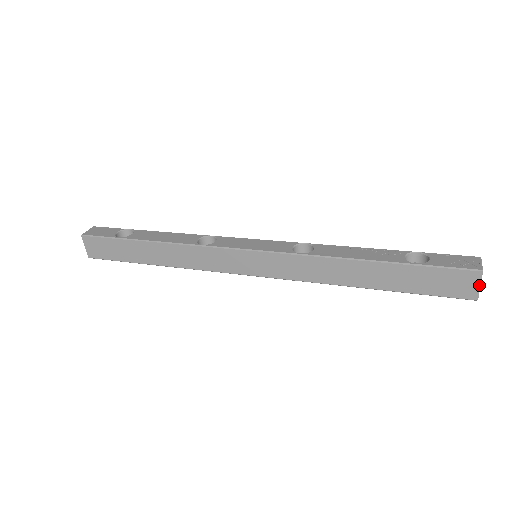
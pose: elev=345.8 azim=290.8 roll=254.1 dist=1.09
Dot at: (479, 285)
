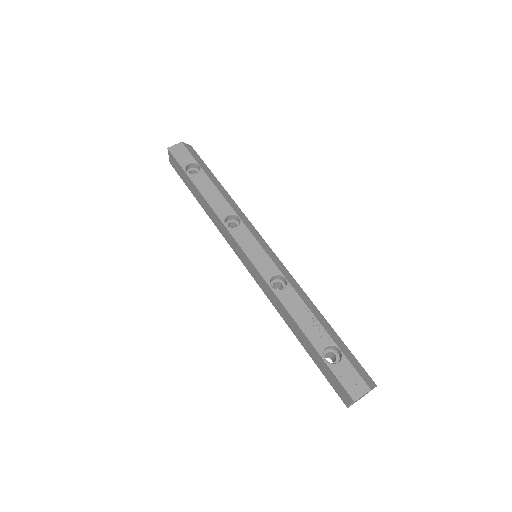
Dot at: (350, 404)
